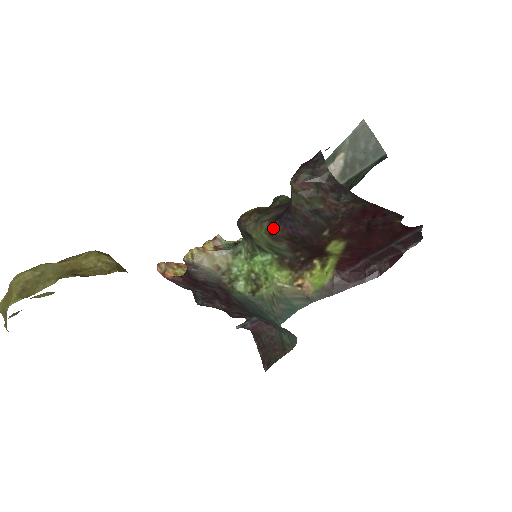
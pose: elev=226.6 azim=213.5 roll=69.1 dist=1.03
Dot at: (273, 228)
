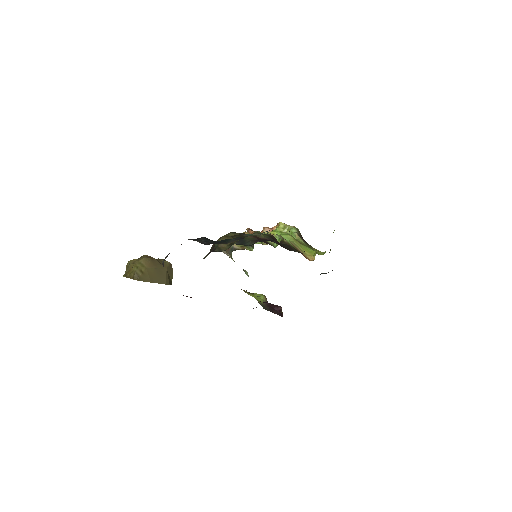
Dot at: occluded
